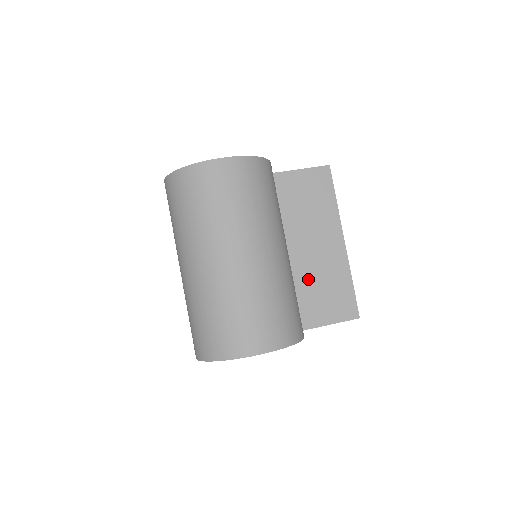
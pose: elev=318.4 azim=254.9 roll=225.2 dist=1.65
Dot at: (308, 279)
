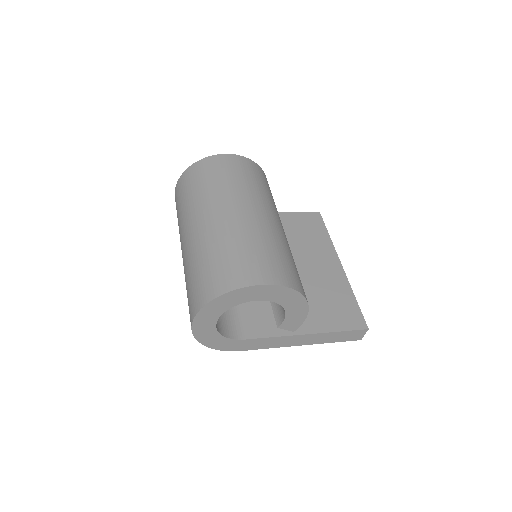
Dot at: (309, 290)
